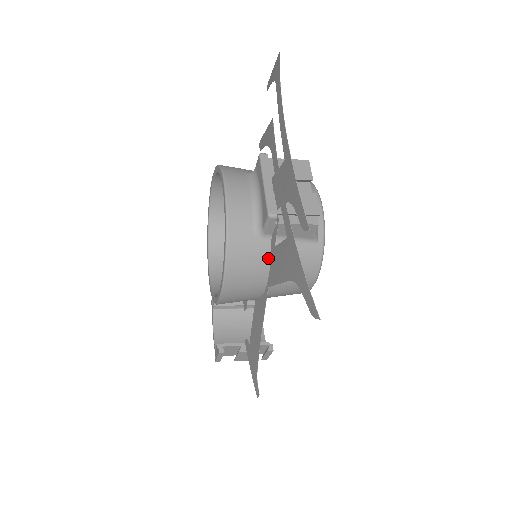
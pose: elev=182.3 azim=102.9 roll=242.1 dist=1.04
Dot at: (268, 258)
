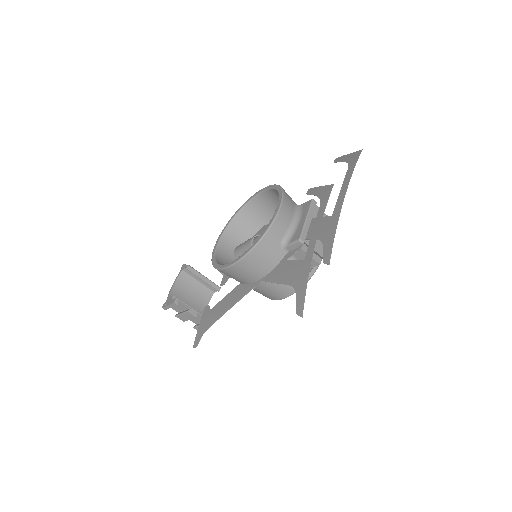
Dot at: (276, 263)
